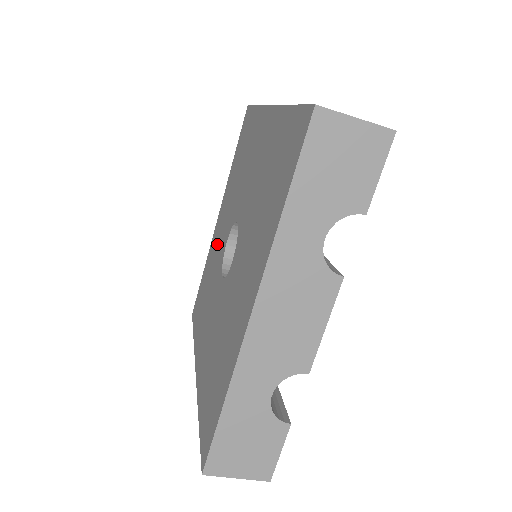
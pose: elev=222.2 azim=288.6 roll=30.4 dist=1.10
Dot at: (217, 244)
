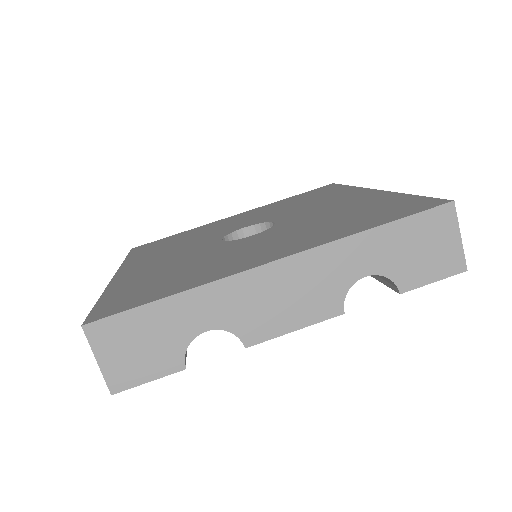
Dot at: (223, 225)
